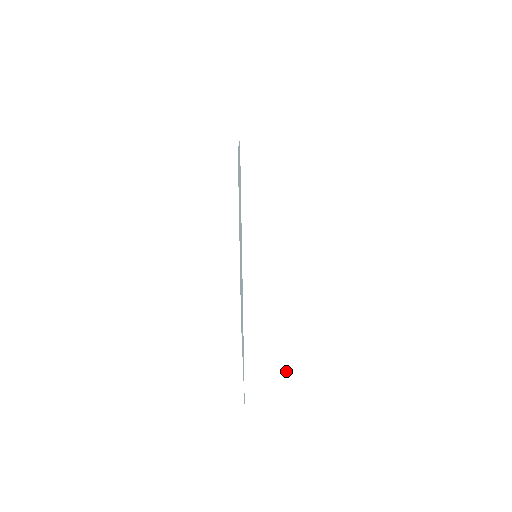
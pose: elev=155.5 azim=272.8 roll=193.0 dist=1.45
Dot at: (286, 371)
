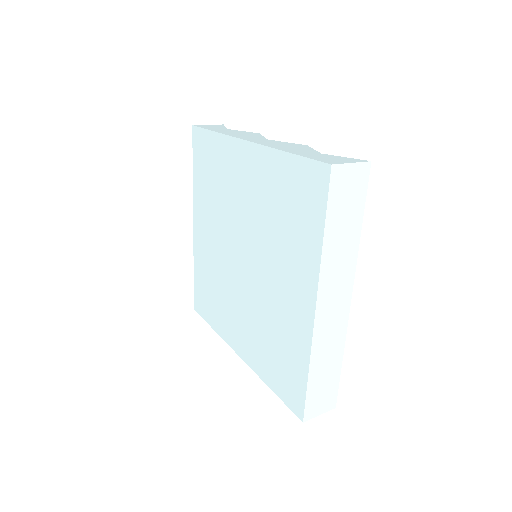
Dot at: (338, 376)
